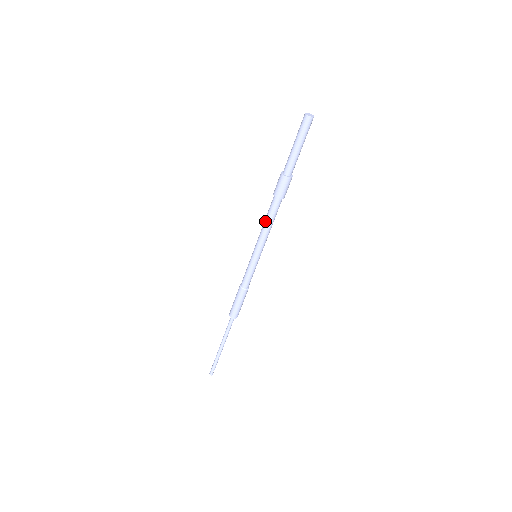
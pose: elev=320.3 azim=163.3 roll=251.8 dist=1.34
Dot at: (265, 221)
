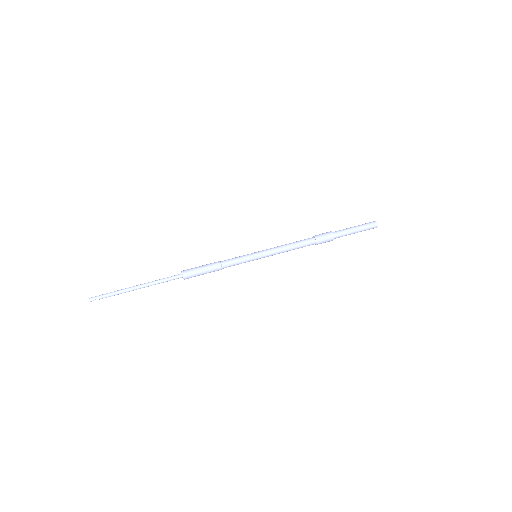
Dot at: (290, 243)
